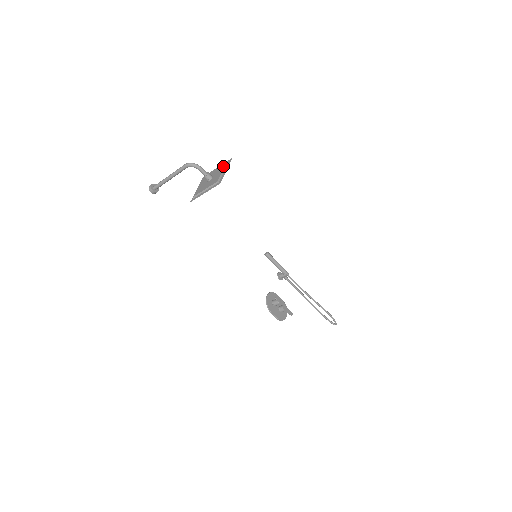
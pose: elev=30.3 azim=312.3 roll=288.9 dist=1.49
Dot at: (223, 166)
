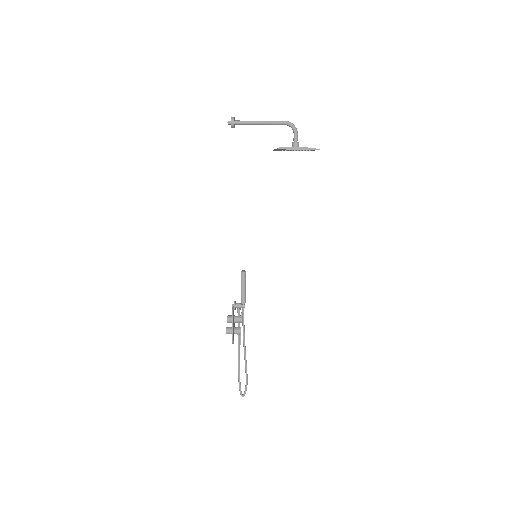
Dot at: occluded
